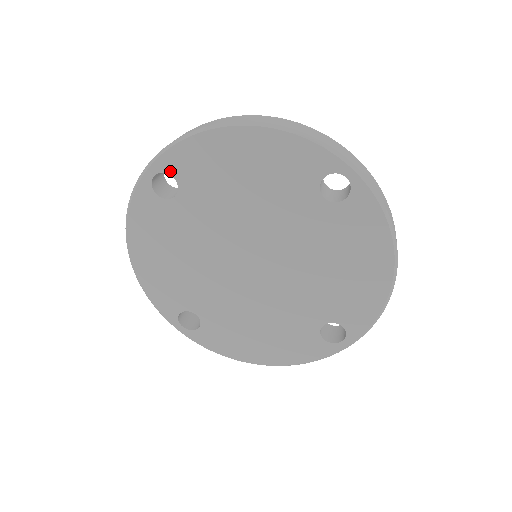
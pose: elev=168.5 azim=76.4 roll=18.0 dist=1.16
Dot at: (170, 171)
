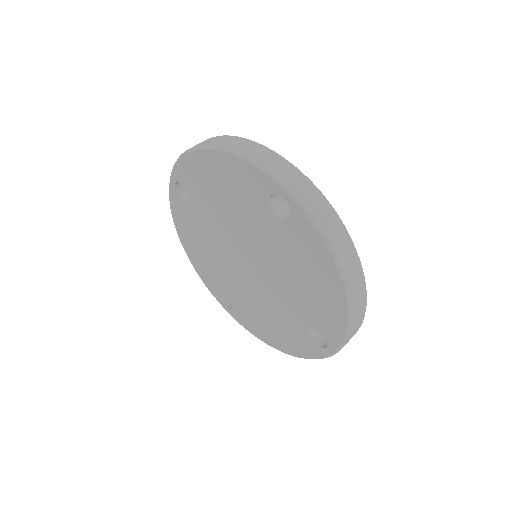
Dot at: (181, 181)
